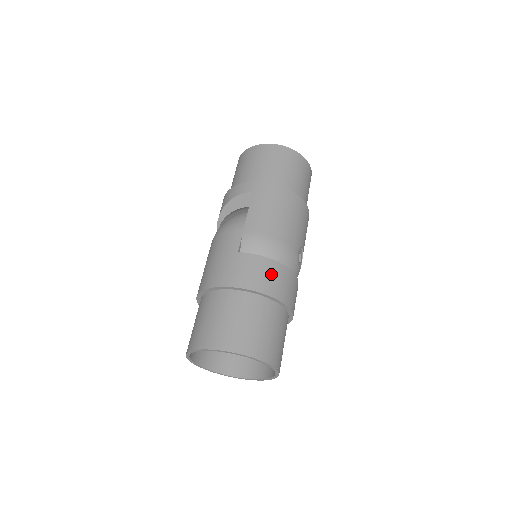
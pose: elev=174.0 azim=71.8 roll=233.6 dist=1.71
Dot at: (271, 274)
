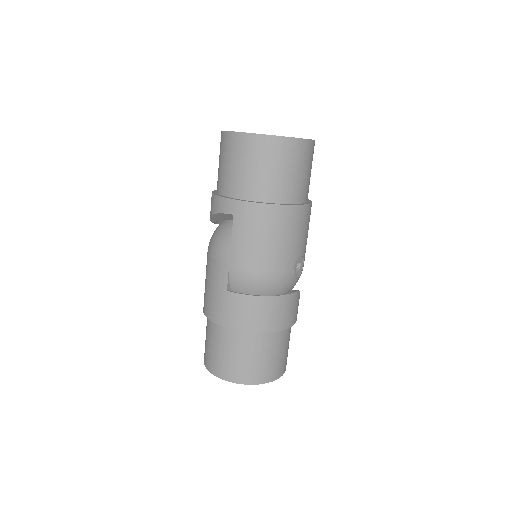
Dot at: (262, 311)
